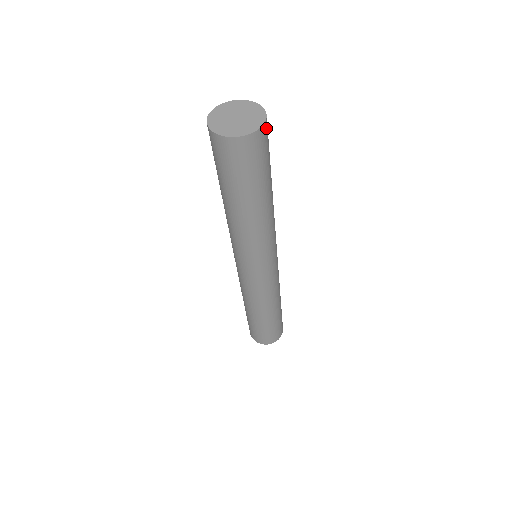
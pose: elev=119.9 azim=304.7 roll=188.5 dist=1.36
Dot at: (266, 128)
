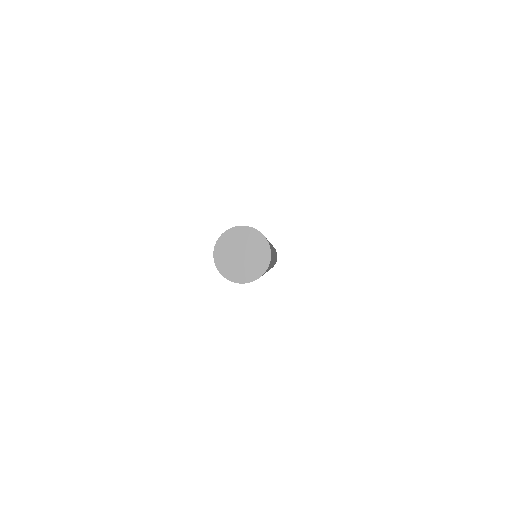
Dot at: occluded
